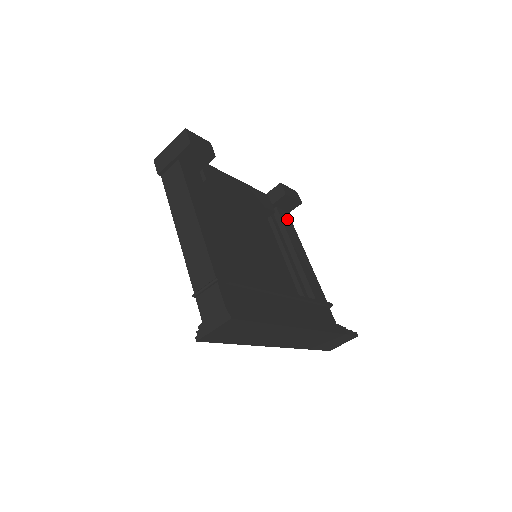
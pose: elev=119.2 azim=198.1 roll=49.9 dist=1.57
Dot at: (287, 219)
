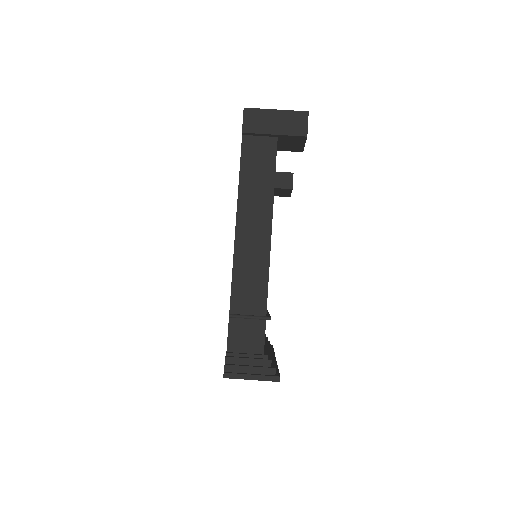
Dot at: occluded
